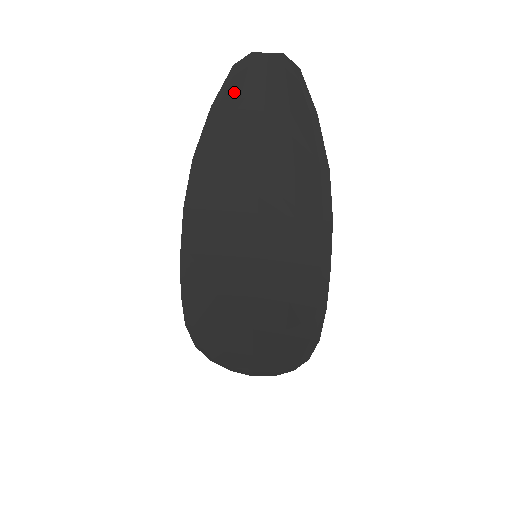
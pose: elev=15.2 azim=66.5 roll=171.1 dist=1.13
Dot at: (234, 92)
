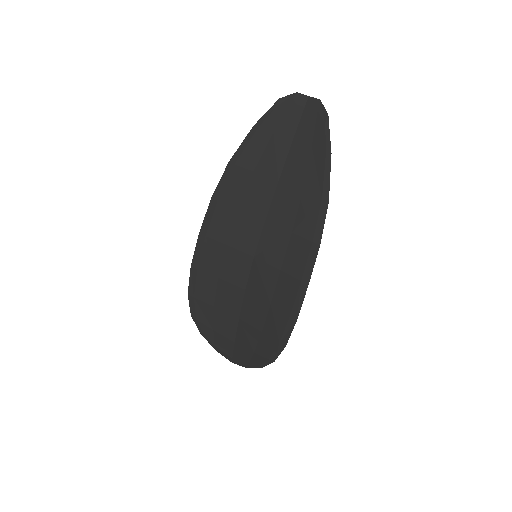
Dot at: (274, 119)
